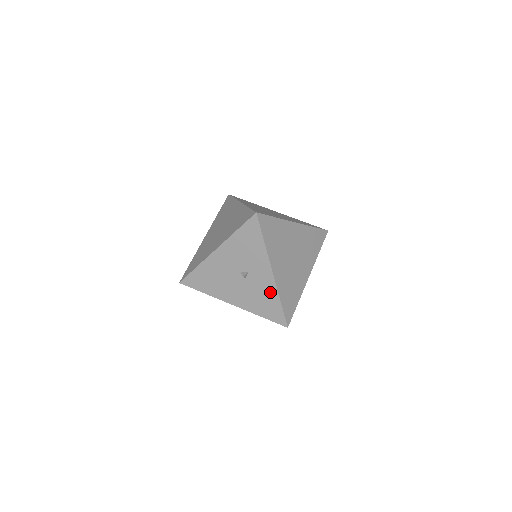
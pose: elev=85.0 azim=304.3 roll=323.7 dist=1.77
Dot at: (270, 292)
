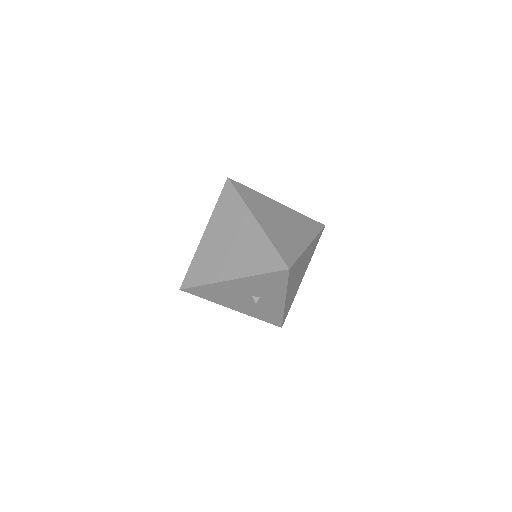
Dot at: (276, 310)
